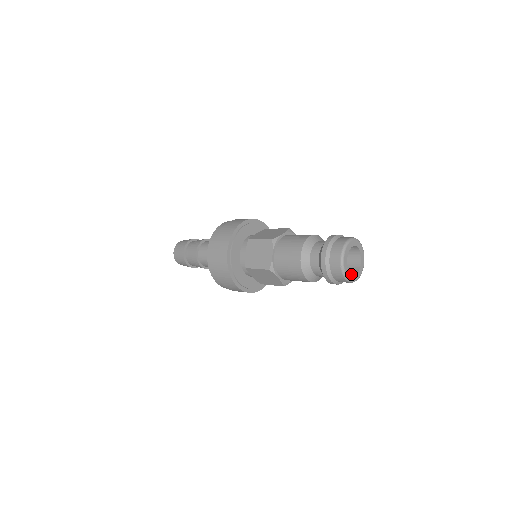
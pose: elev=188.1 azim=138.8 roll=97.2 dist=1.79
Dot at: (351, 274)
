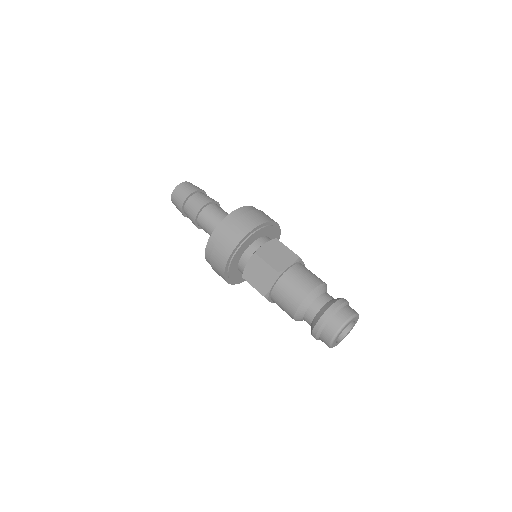
Dot at: (337, 343)
